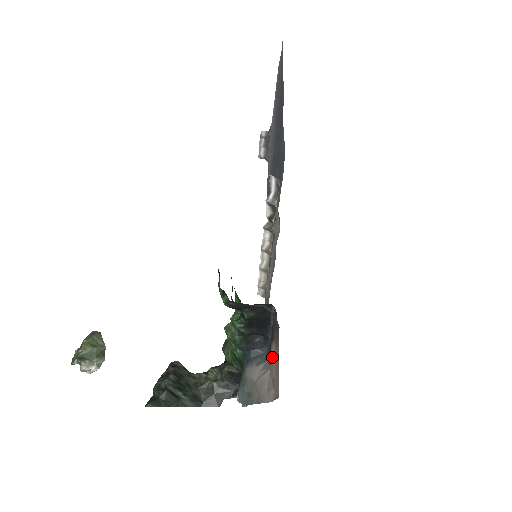
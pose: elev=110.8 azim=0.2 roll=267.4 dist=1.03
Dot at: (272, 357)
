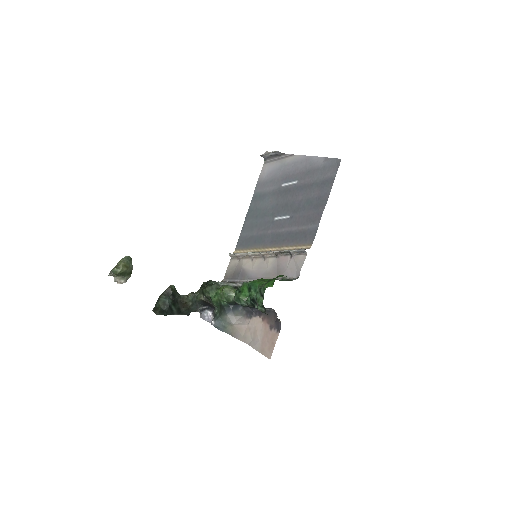
Dot at: (257, 326)
